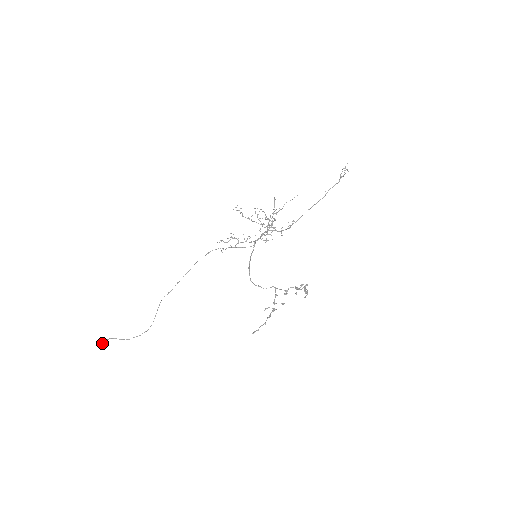
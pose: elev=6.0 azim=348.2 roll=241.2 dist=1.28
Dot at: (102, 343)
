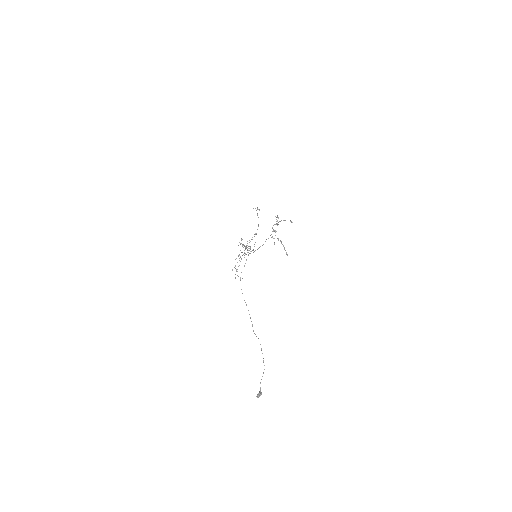
Dot at: (259, 393)
